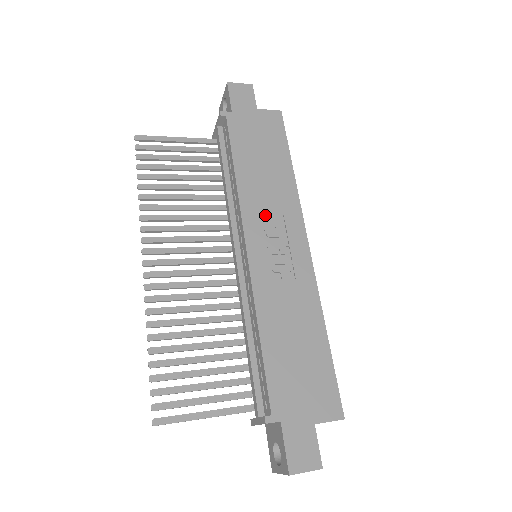
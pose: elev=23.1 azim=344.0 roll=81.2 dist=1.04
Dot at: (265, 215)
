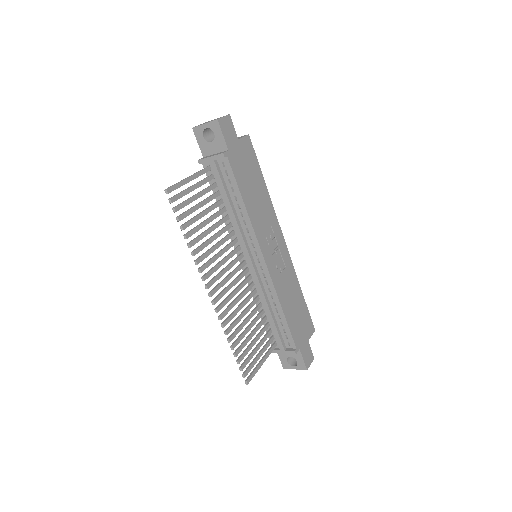
Dot at: (265, 231)
